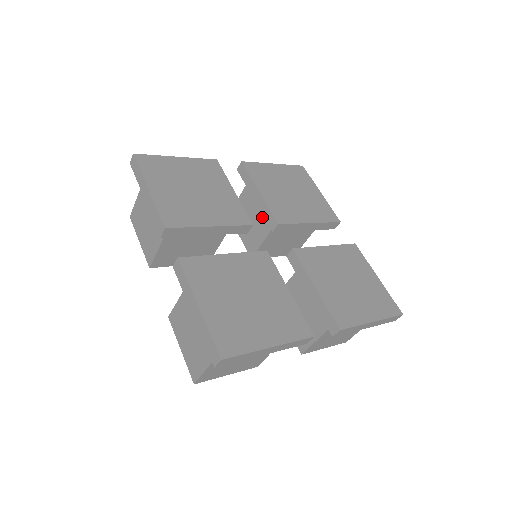
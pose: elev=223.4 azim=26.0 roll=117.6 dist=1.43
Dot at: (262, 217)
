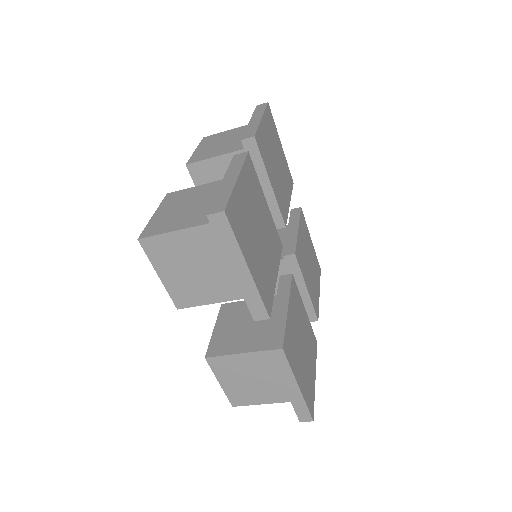
Dot at: occluded
